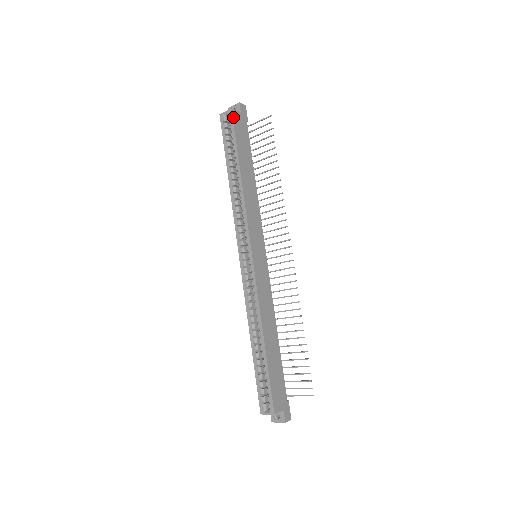
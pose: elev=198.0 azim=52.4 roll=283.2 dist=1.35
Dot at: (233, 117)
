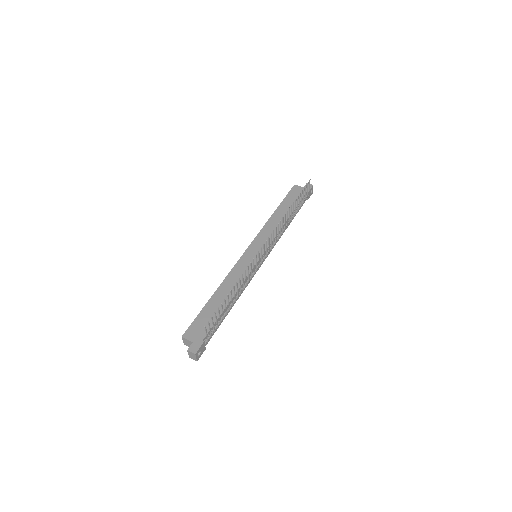
Dot at: (292, 188)
